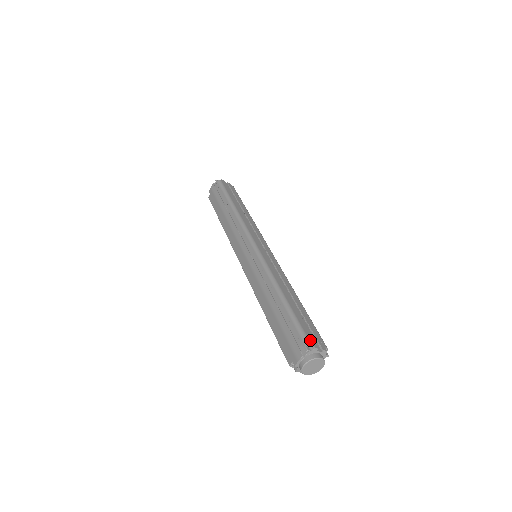
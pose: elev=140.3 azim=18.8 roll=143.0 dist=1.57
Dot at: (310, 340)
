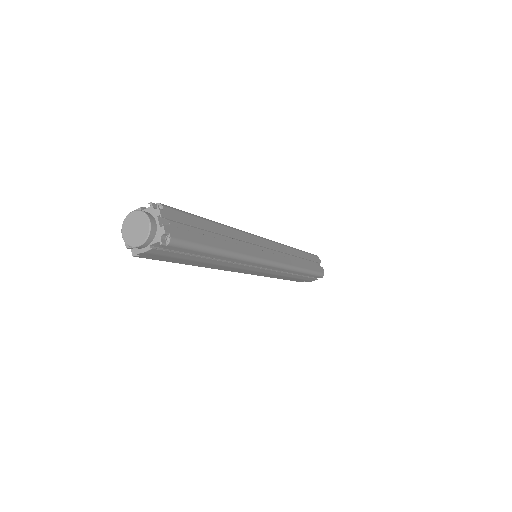
Dot at: (168, 209)
